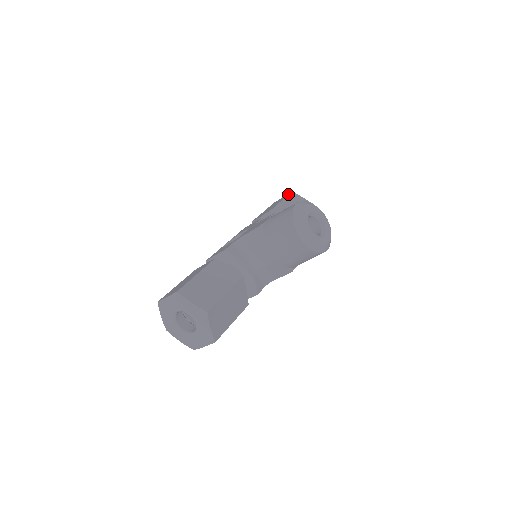
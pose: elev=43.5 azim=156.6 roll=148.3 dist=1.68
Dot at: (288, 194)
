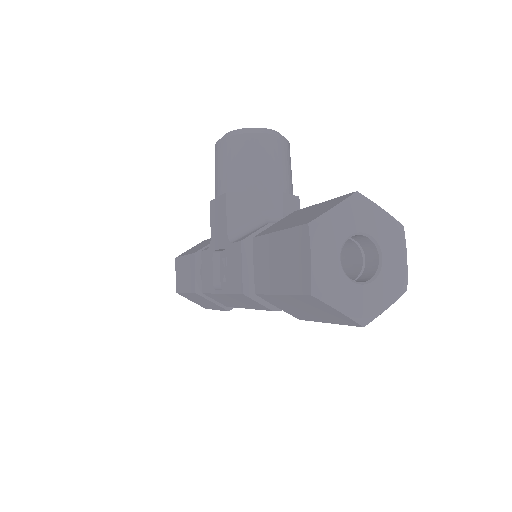
Dot at: (177, 259)
